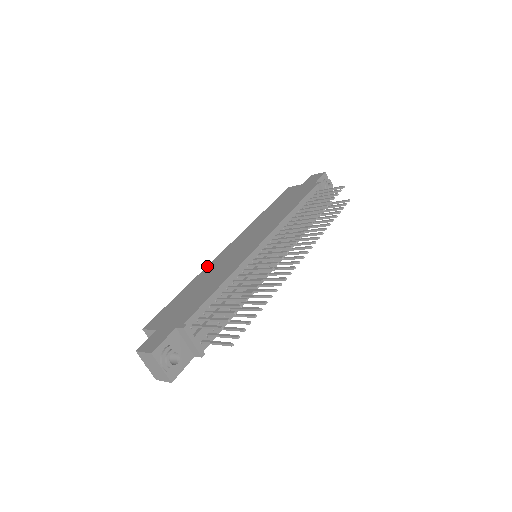
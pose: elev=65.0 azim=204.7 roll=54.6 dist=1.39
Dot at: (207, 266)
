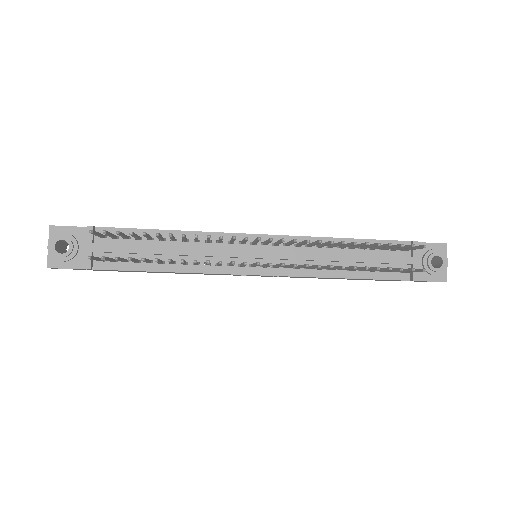
Dot at: occluded
